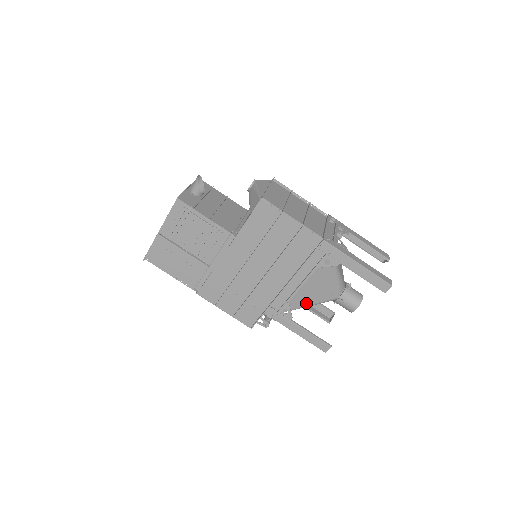
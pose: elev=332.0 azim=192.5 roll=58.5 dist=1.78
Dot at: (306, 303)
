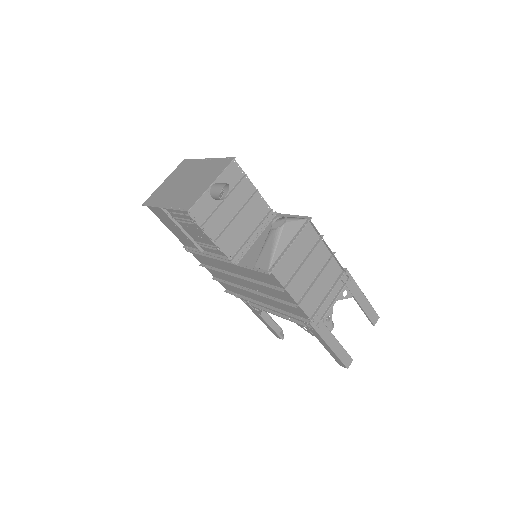
Dot at: occluded
